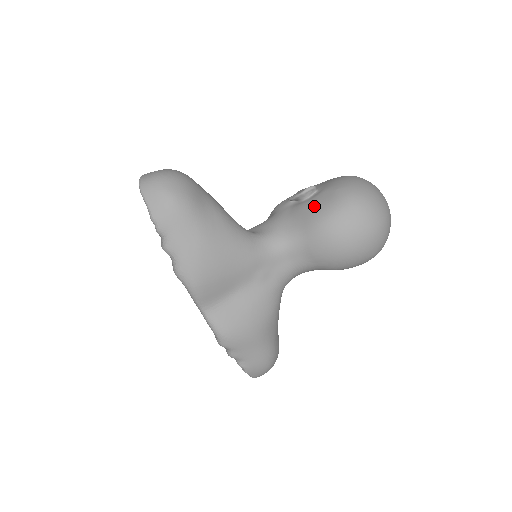
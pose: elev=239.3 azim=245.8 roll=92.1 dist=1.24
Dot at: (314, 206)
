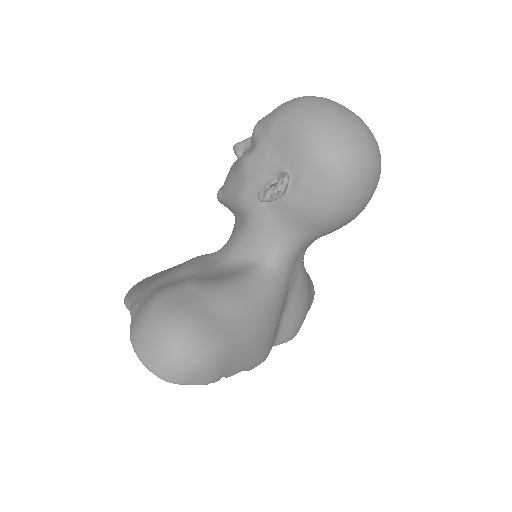
Dot at: (308, 203)
